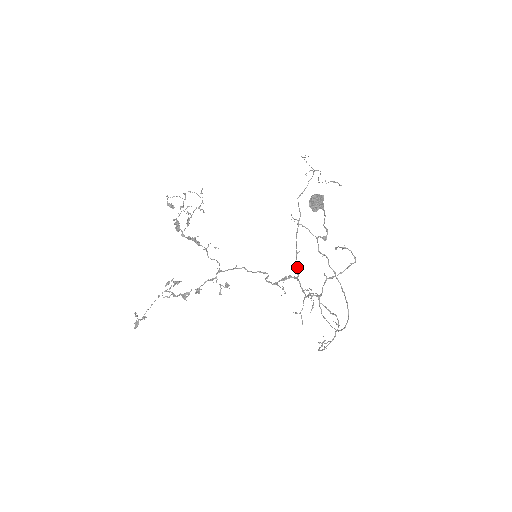
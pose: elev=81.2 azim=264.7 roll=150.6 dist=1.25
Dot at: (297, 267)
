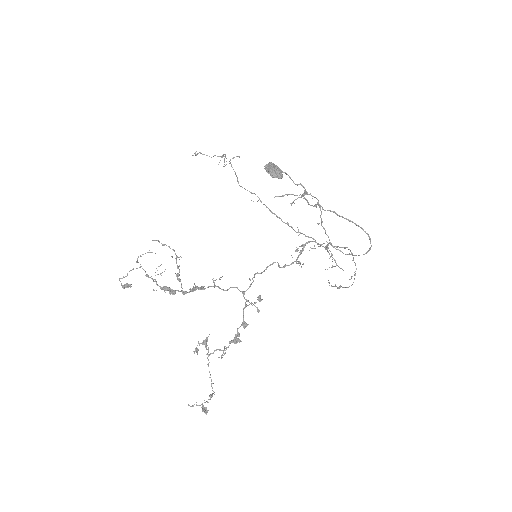
Dot at: (302, 233)
